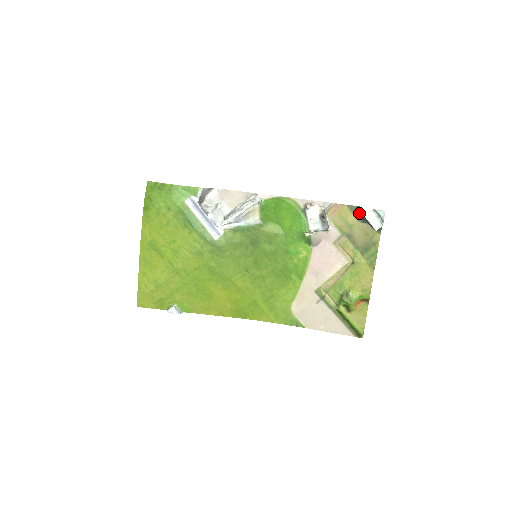
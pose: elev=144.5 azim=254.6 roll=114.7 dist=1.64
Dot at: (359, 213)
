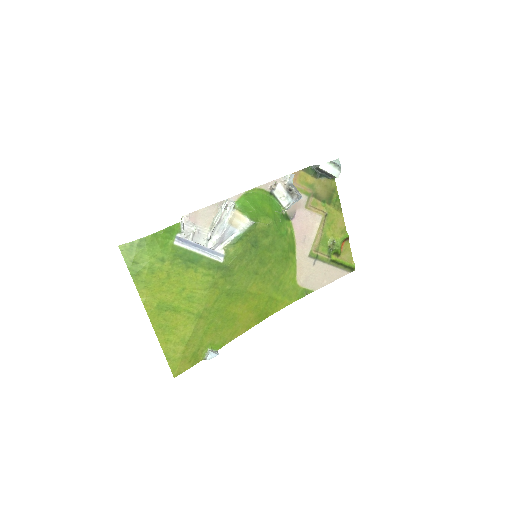
Dot at: (314, 171)
